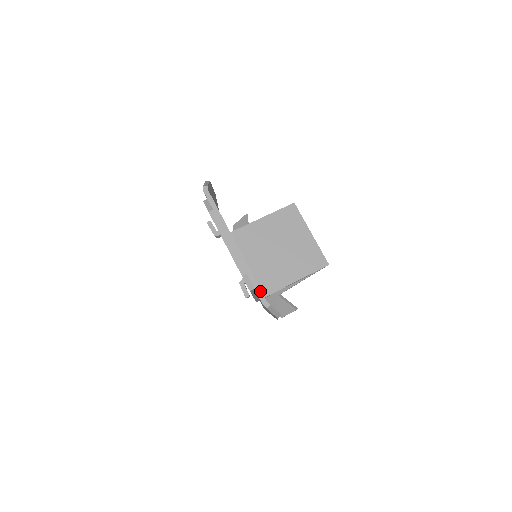
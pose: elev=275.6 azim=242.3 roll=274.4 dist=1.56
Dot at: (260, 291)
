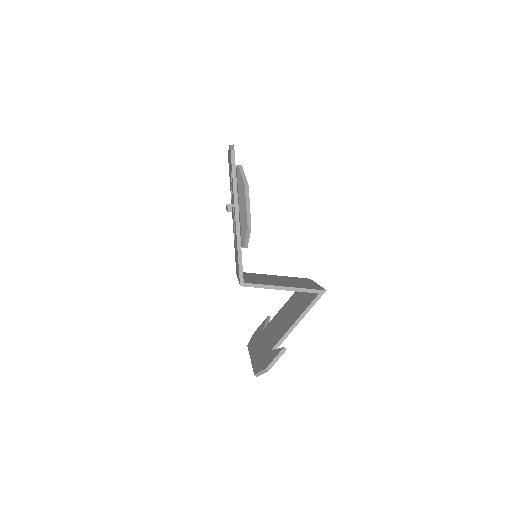
Dot at: occluded
